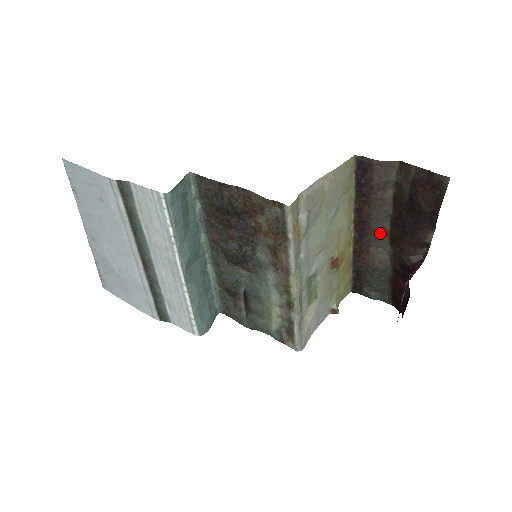
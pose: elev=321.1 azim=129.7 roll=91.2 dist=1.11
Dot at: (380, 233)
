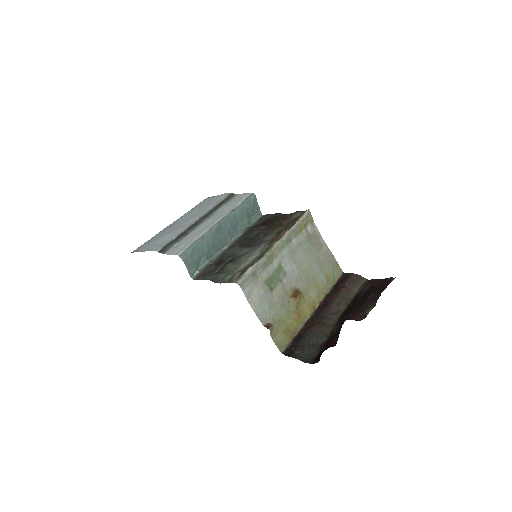
Dot at: (334, 315)
